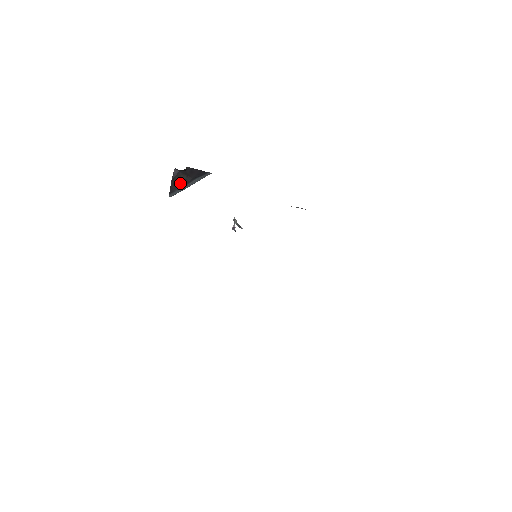
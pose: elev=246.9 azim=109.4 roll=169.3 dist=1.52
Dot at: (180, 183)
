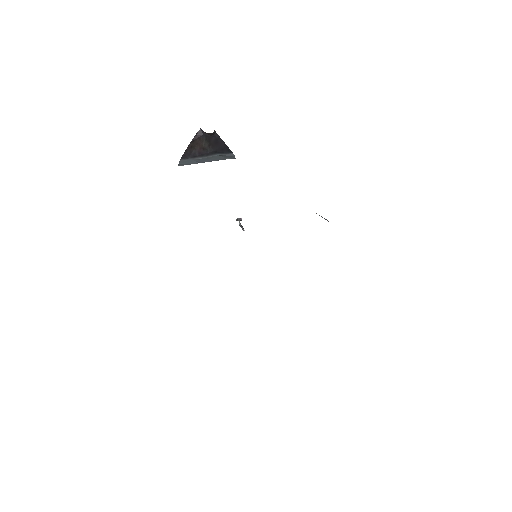
Dot at: (198, 150)
